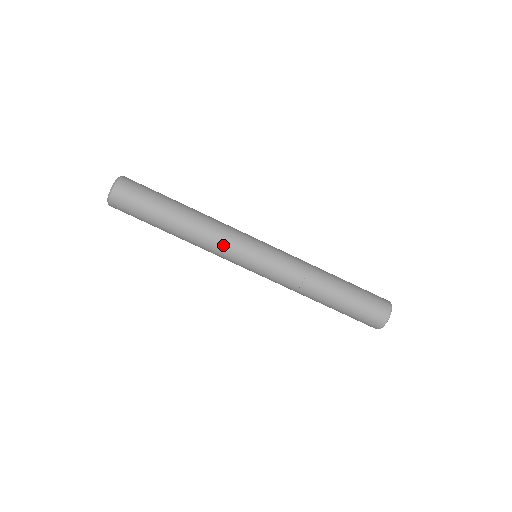
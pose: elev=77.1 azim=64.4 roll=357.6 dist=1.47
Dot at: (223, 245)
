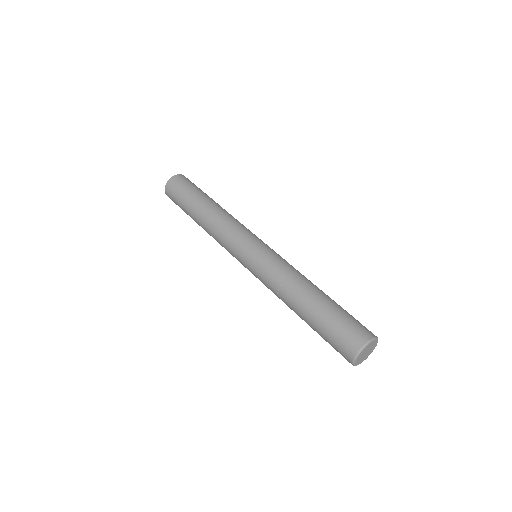
Dot at: (229, 231)
